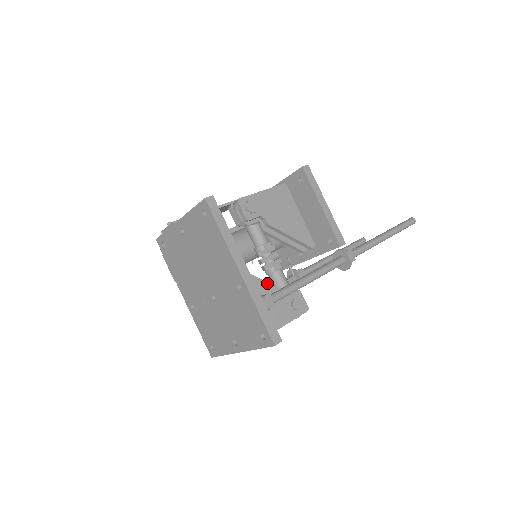
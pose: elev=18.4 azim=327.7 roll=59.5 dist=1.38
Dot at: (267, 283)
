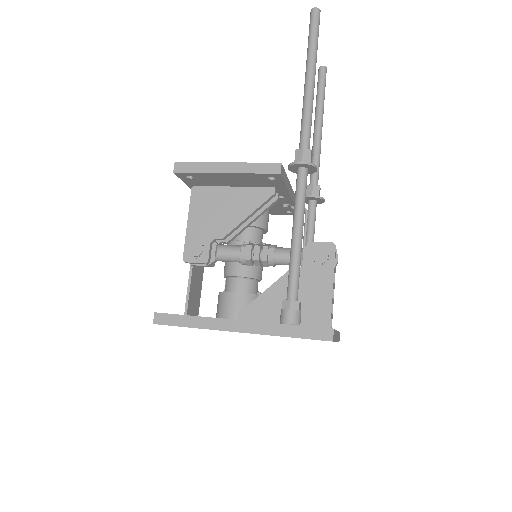
Dot at: (279, 281)
